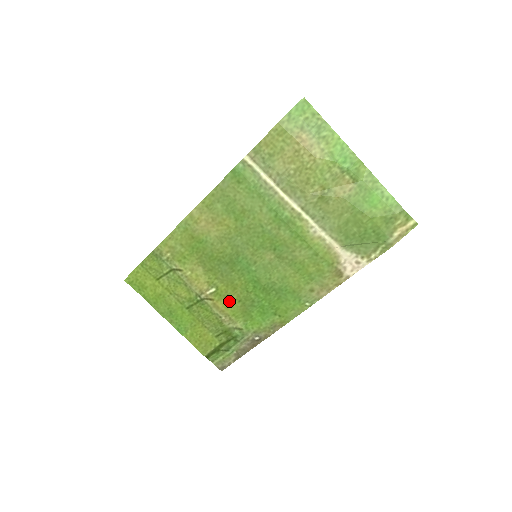
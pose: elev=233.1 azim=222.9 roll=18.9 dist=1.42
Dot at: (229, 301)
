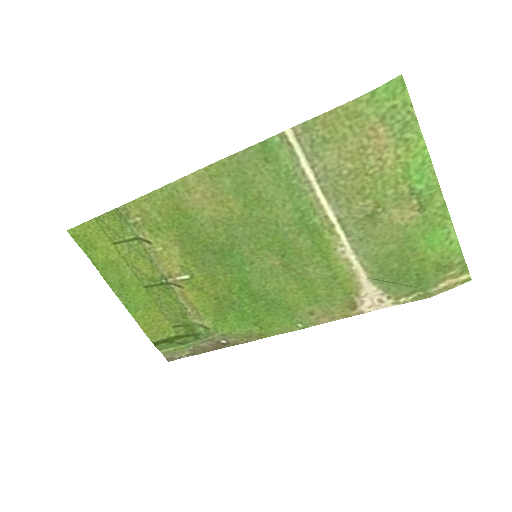
Dot at: (203, 295)
